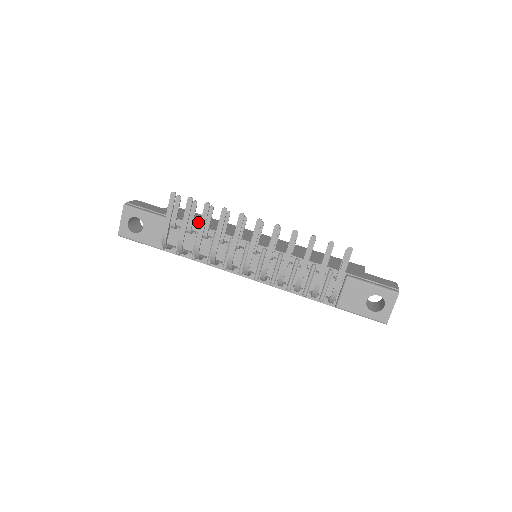
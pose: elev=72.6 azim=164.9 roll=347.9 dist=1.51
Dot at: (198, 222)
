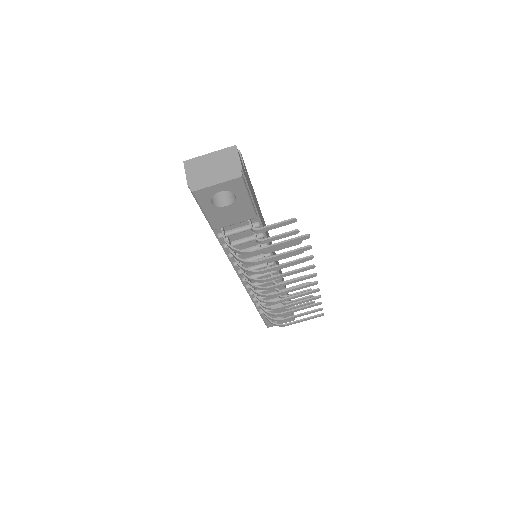
Dot at: occluded
